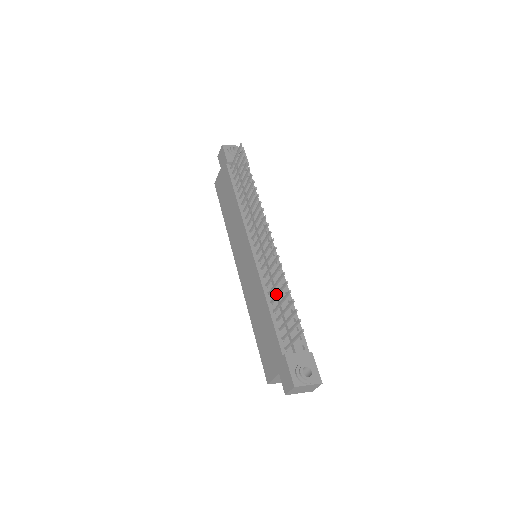
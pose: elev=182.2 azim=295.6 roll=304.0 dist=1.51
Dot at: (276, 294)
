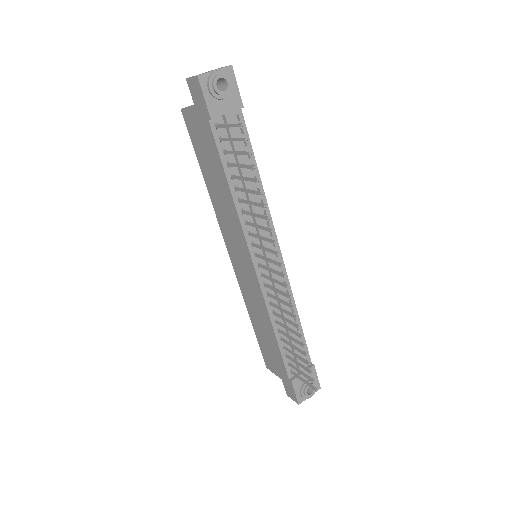
Dot at: (287, 336)
